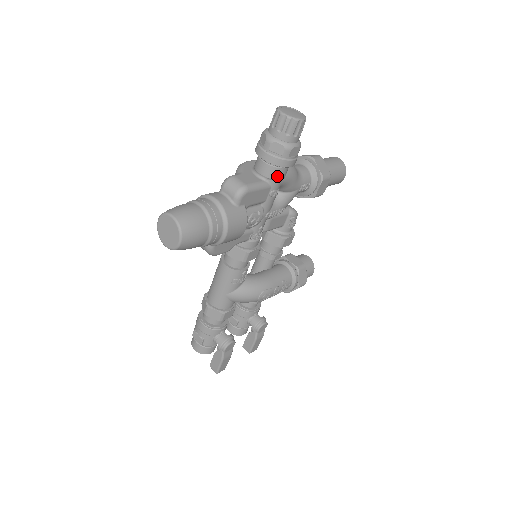
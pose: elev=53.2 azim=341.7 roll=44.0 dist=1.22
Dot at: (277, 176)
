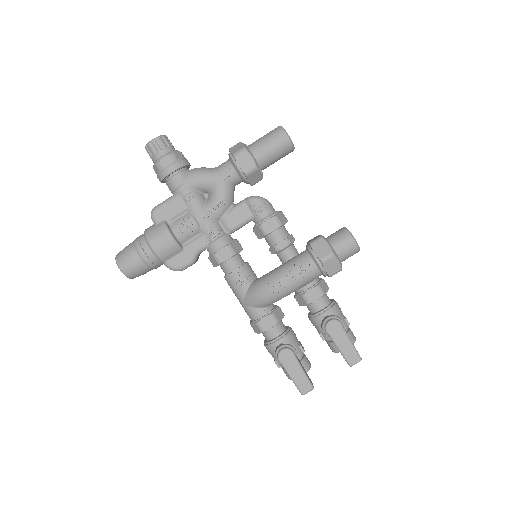
Dot at: (174, 185)
